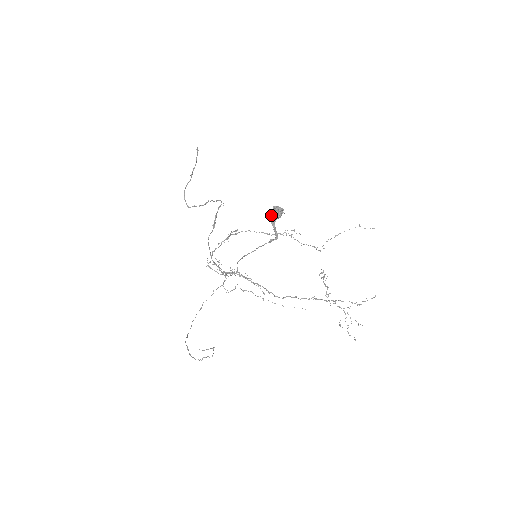
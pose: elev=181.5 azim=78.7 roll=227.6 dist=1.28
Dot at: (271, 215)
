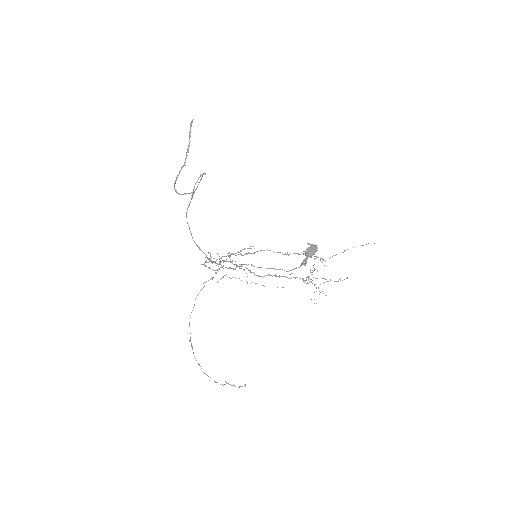
Dot at: (307, 255)
